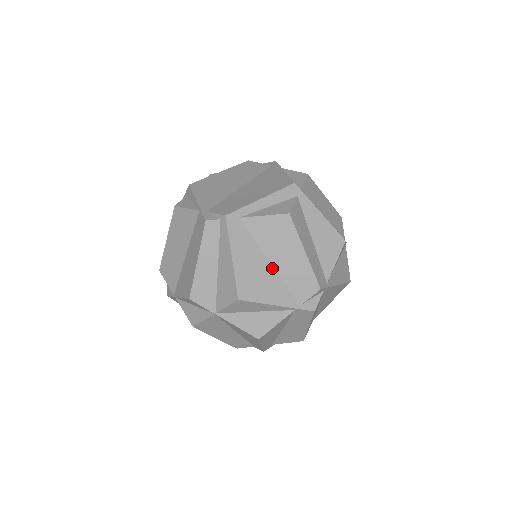
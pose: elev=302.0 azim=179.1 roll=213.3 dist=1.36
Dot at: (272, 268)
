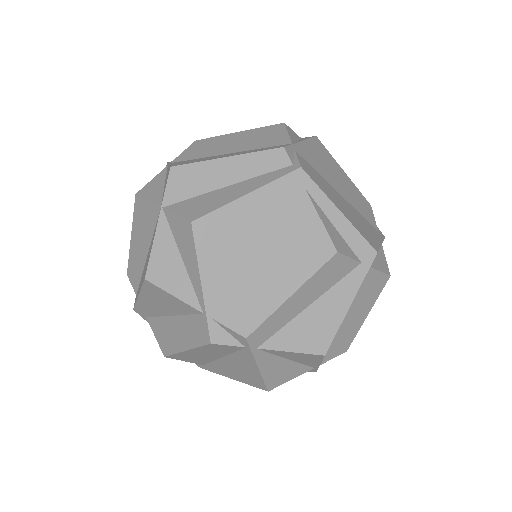
Dot at: (252, 258)
